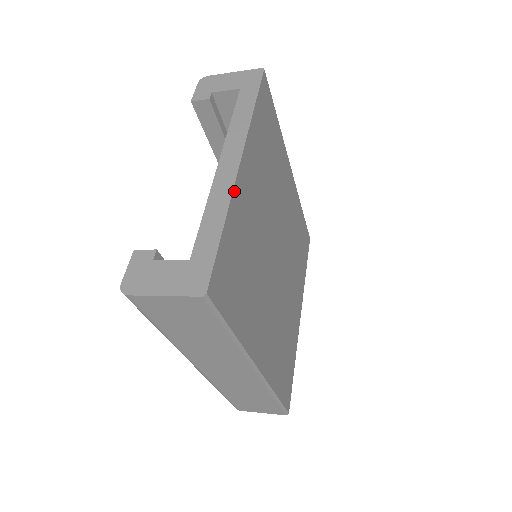
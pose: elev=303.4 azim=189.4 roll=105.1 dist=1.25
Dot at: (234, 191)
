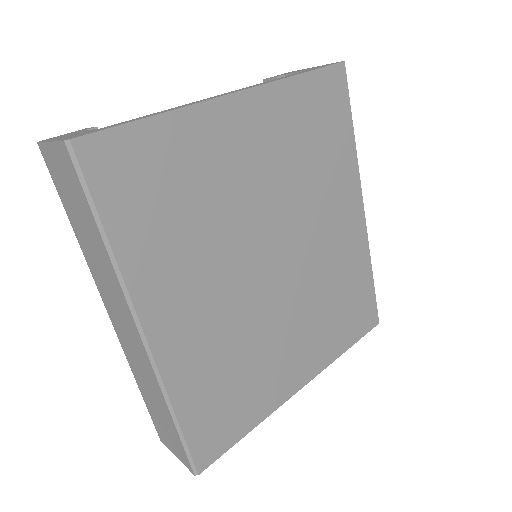
Dot at: (201, 106)
